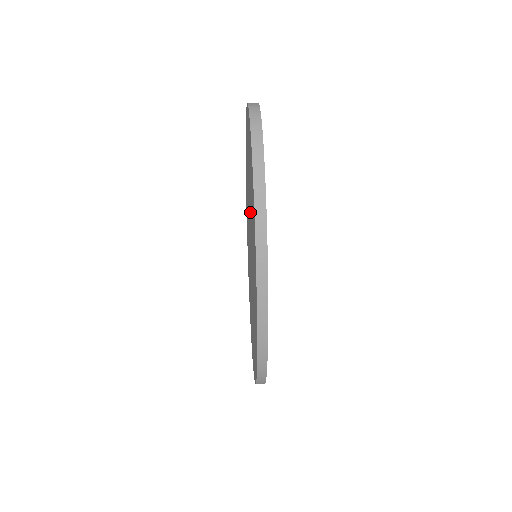
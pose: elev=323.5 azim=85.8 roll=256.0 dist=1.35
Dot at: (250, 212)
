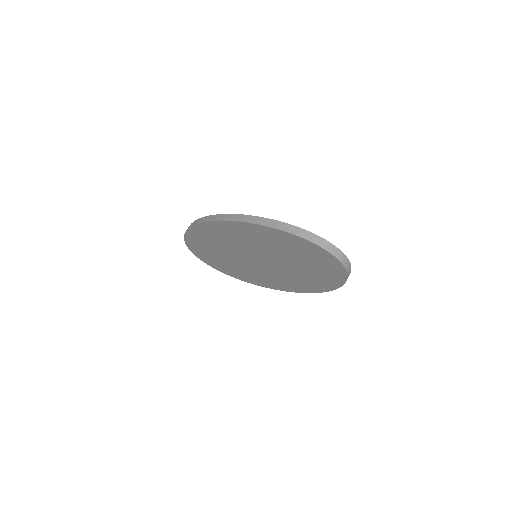
Dot at: (283, 264)
